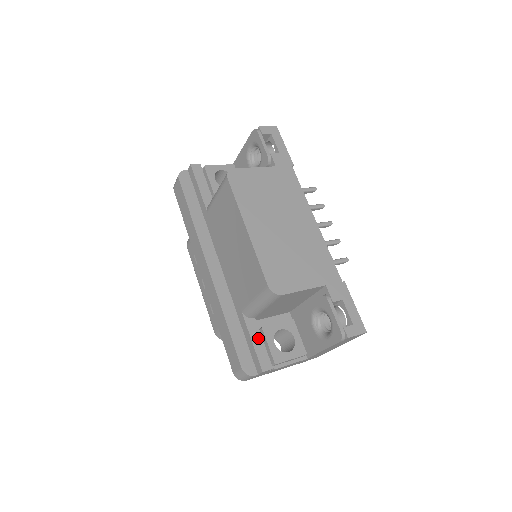
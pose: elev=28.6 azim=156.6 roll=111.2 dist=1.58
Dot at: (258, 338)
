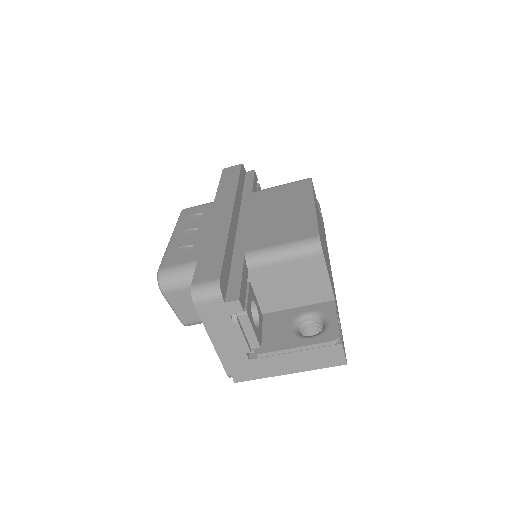
Dot at: (245, 281)
